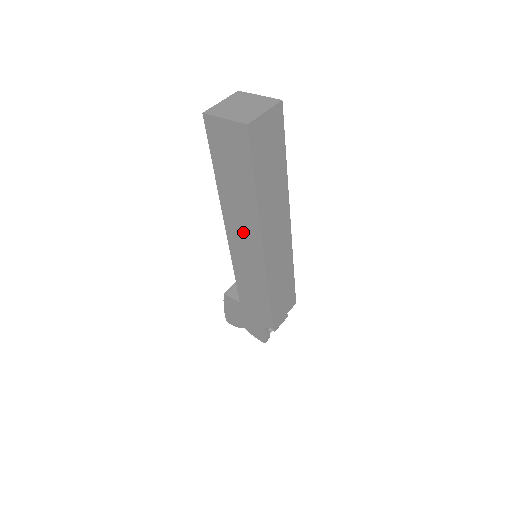
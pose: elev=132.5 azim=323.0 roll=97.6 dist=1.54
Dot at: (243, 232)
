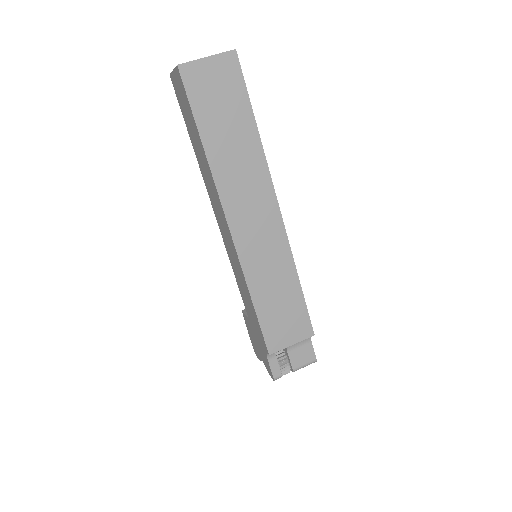
Dot at: (218, 210)
